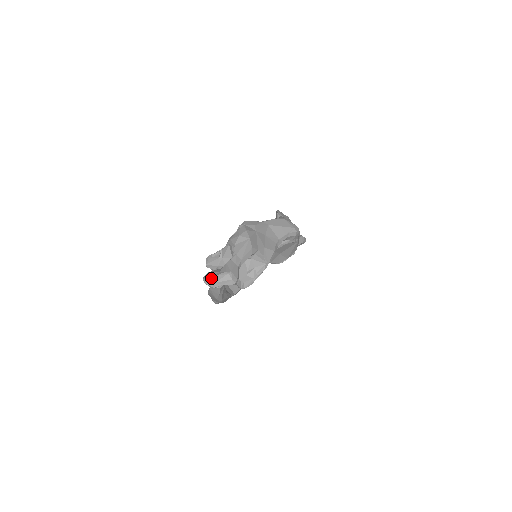
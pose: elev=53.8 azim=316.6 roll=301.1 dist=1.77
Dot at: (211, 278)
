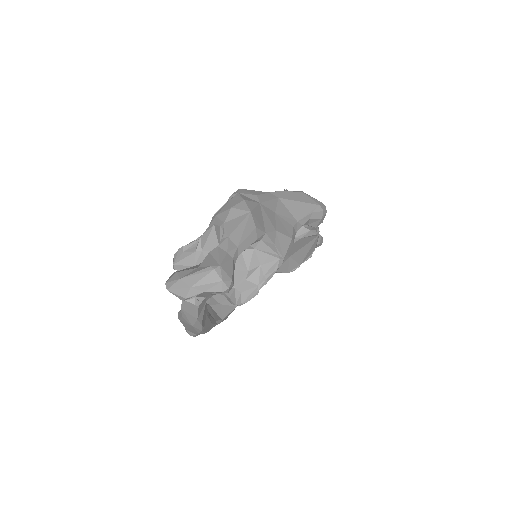
Dot at: (181, 279)
